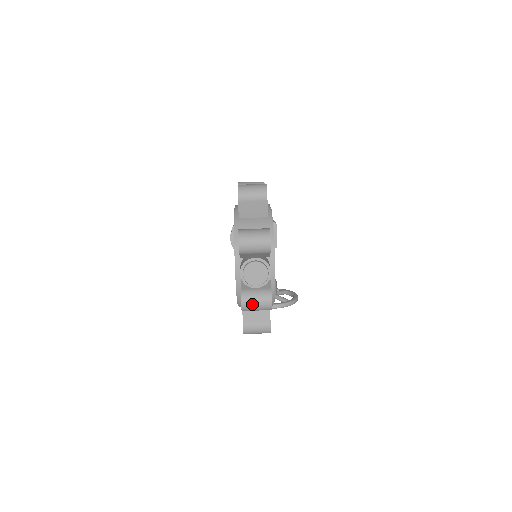
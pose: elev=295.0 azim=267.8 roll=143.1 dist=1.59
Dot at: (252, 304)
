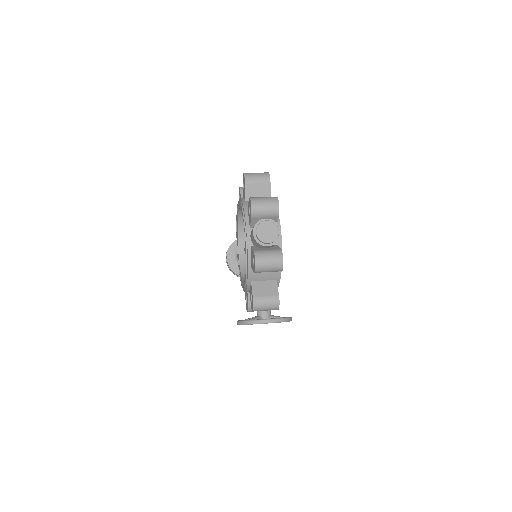
Dot at: (265, 261)
